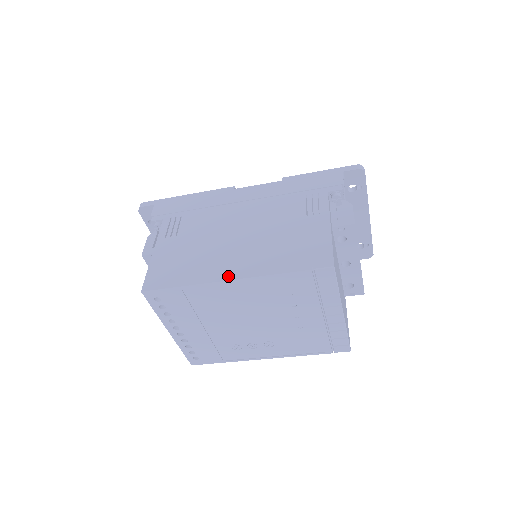
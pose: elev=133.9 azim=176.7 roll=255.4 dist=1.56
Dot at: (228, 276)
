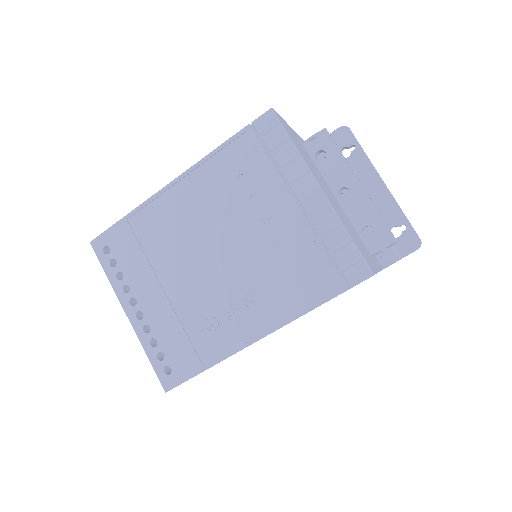
Dot at: (172, 184)
